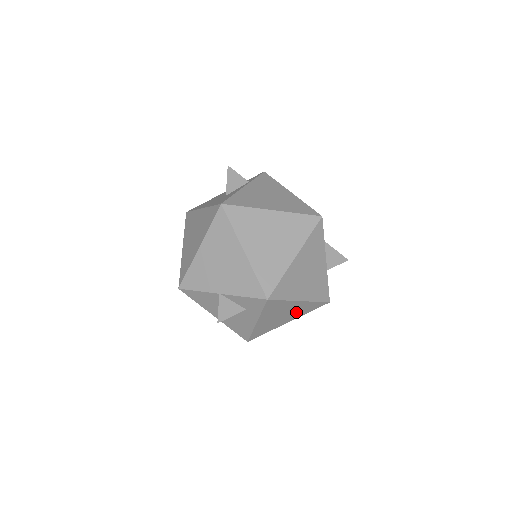
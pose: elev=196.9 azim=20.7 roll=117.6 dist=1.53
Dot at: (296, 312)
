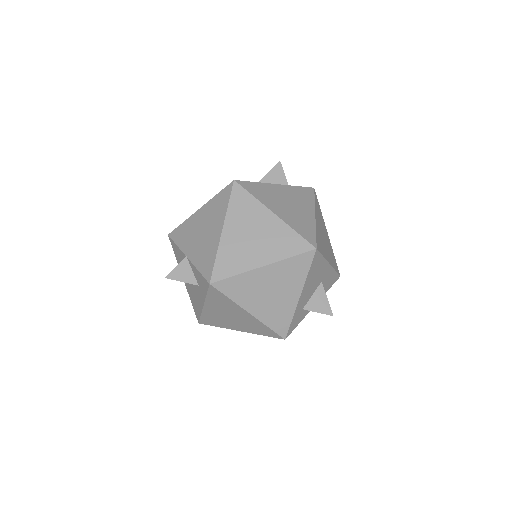
Dot at: (247, 324)
